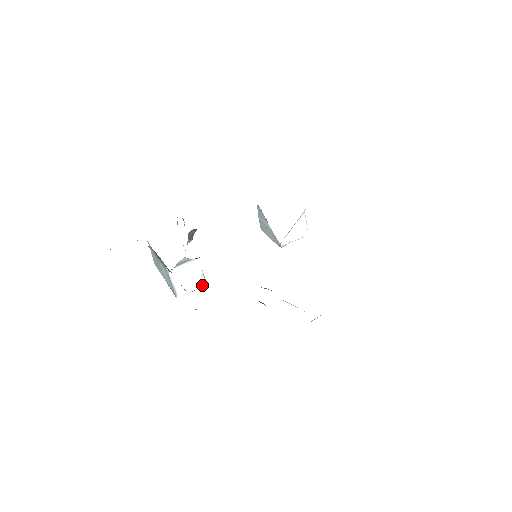
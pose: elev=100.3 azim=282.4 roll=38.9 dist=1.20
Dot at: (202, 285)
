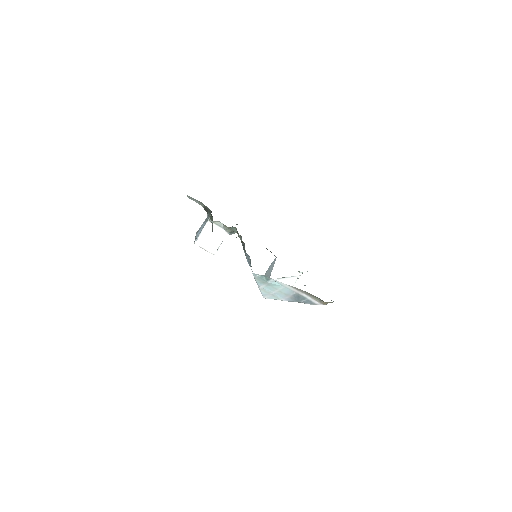
Dot at: (212, 251)
